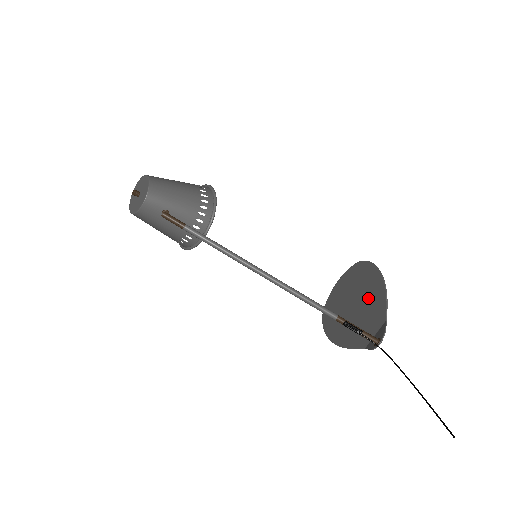
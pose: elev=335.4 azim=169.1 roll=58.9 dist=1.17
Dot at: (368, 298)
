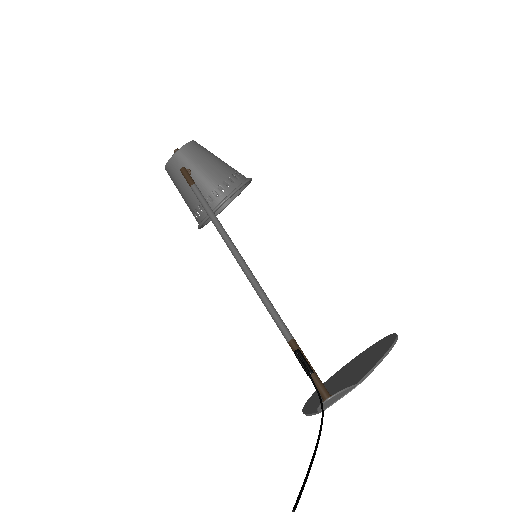
Dot at: (364, 365)
